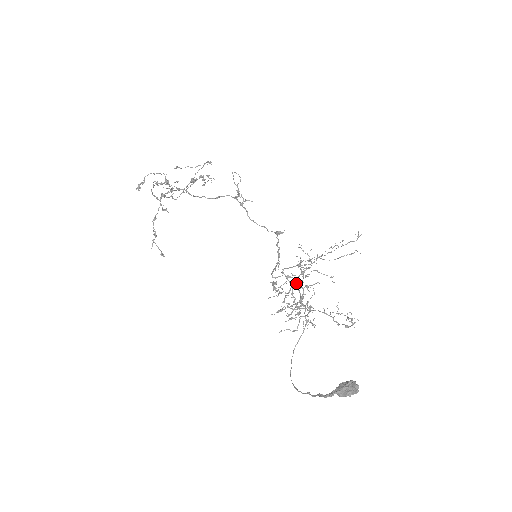
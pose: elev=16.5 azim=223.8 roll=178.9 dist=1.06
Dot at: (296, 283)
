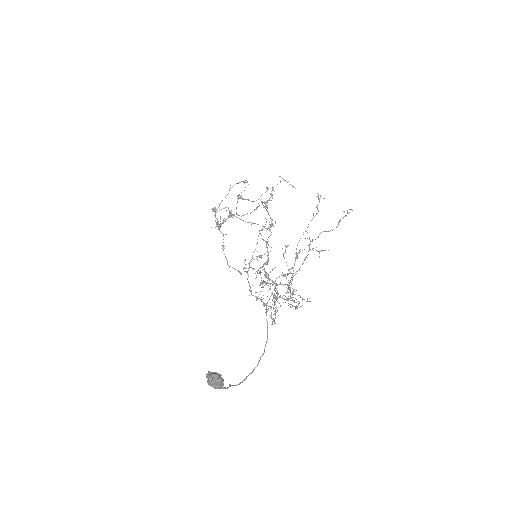
Dot at: (299, 268)
